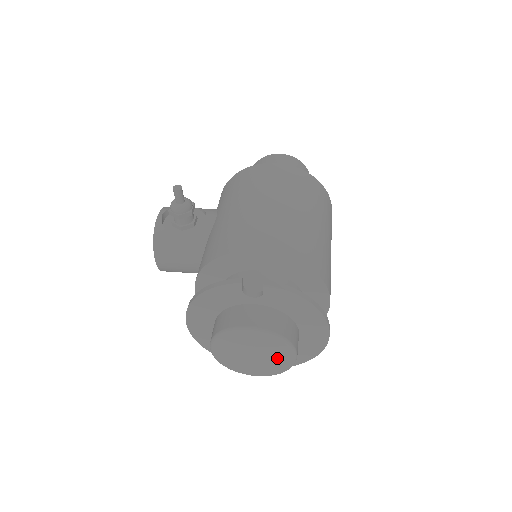
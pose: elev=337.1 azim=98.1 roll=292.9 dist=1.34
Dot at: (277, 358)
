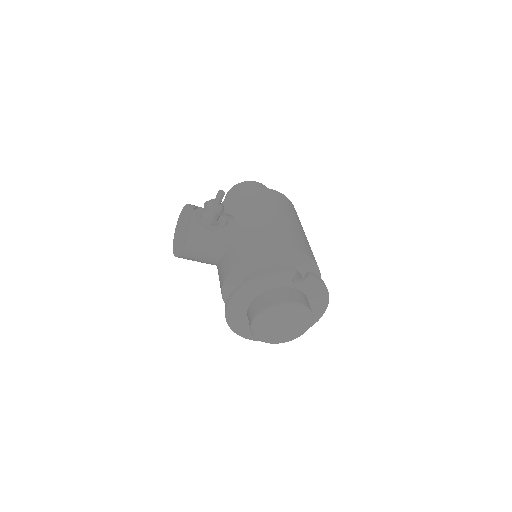
Dot at: (298, 328)
